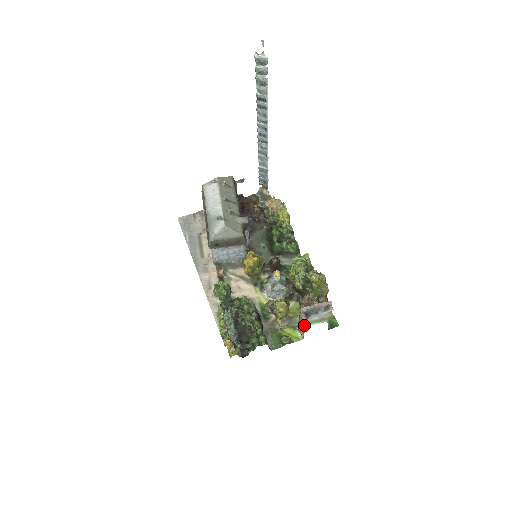
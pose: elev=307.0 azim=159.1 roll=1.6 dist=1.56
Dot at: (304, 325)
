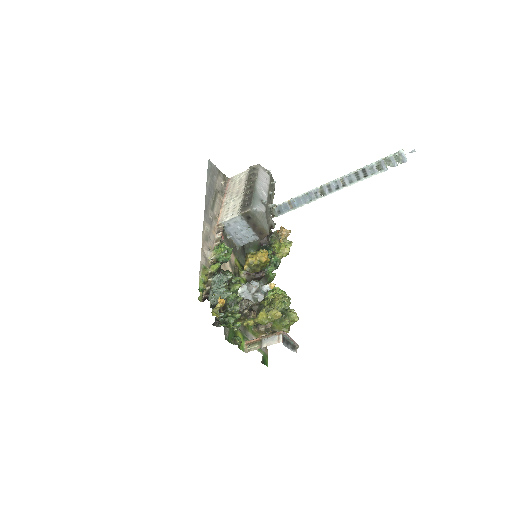
Dot at: occluded
